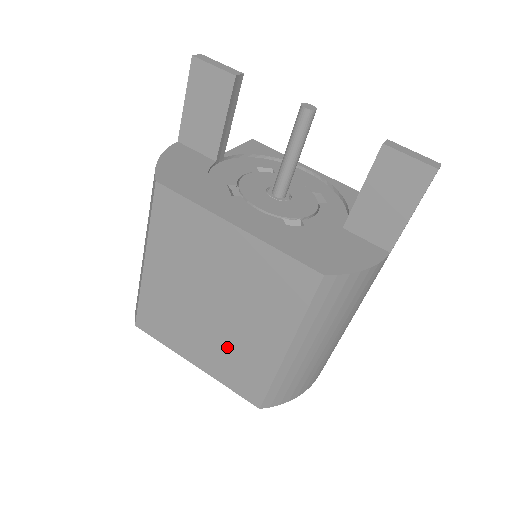
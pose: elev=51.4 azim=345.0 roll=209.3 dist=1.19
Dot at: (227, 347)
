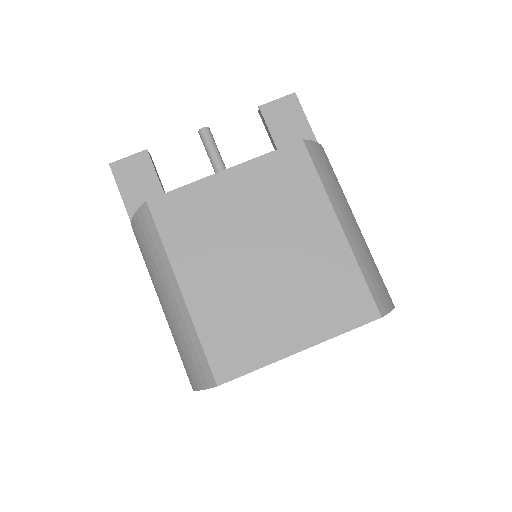
Dot at: (305, 286)
